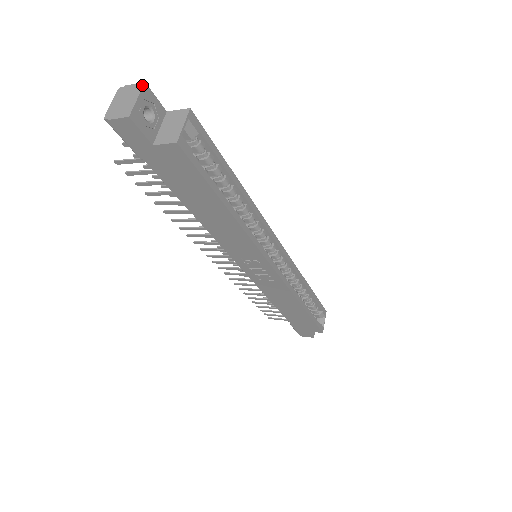
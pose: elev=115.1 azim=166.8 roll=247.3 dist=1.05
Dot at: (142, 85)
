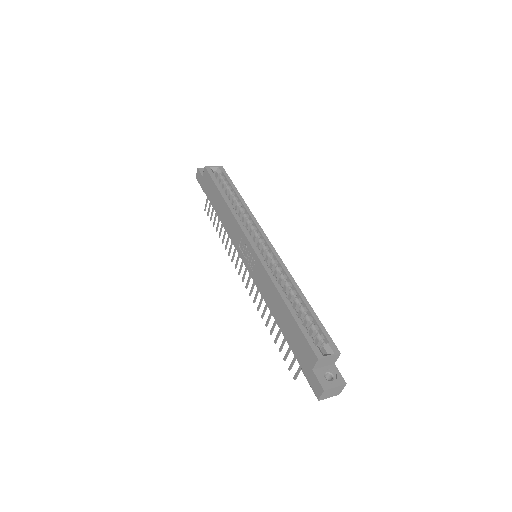
Dot at: occluded
